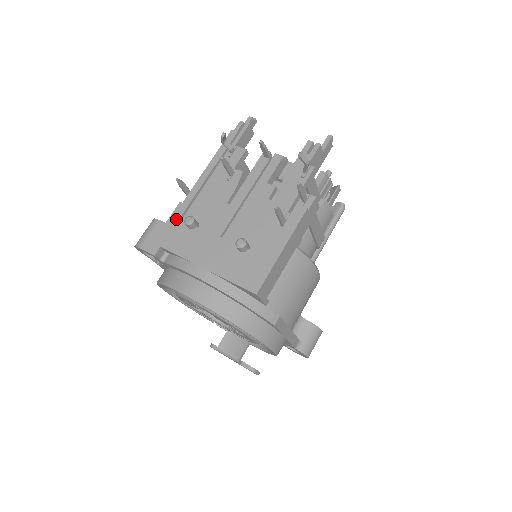
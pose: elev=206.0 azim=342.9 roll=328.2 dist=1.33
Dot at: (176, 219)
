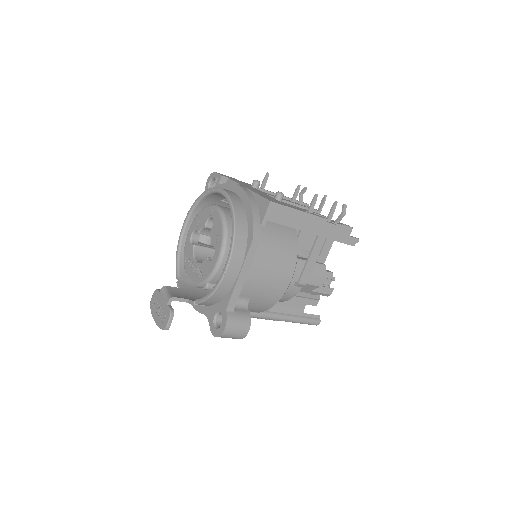
Dot at: occluded
